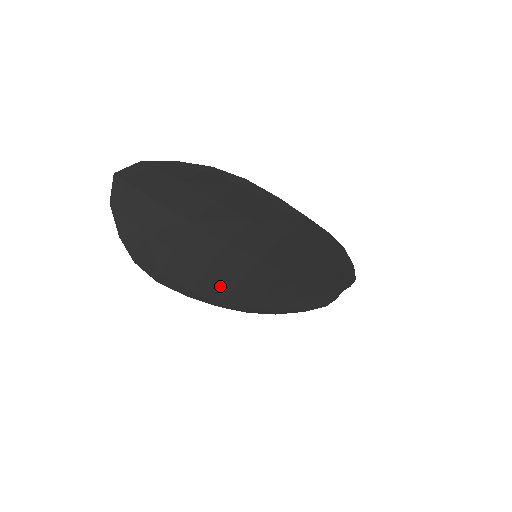
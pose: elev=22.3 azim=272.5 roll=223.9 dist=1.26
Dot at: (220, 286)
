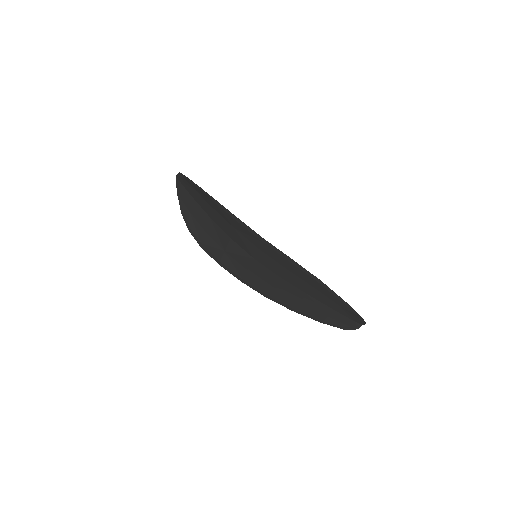
Dot at: (237, 267)
